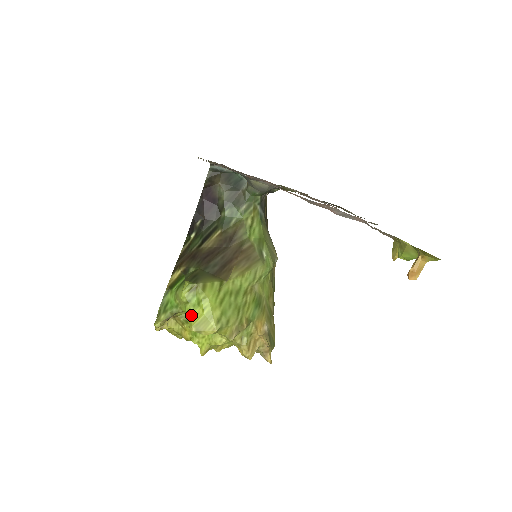
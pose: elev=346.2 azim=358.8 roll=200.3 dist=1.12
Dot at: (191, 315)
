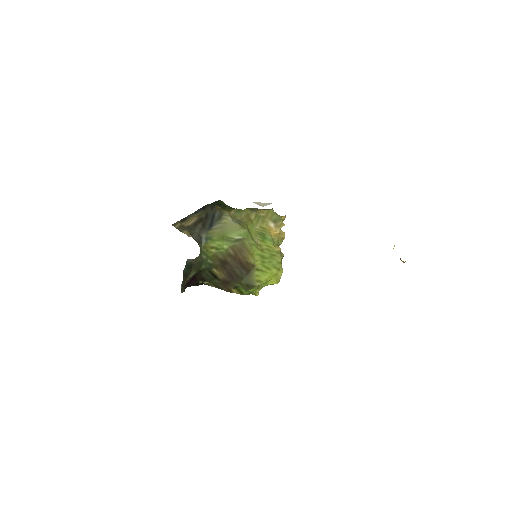
Dot at: occluded
